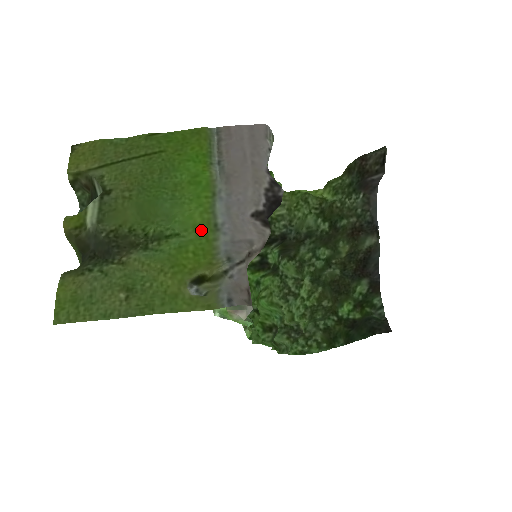
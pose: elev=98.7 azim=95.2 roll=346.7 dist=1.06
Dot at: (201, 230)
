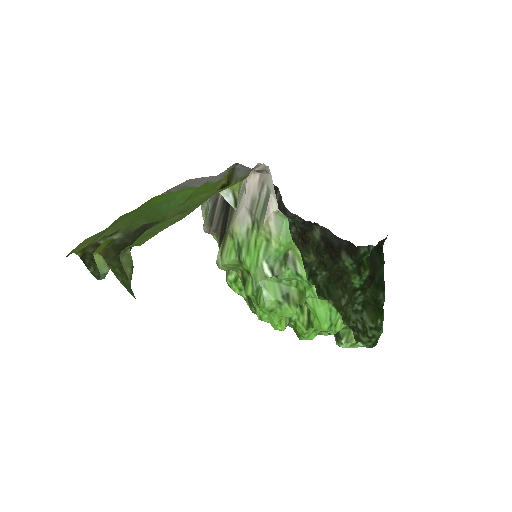
Dot at: (198, 189)
